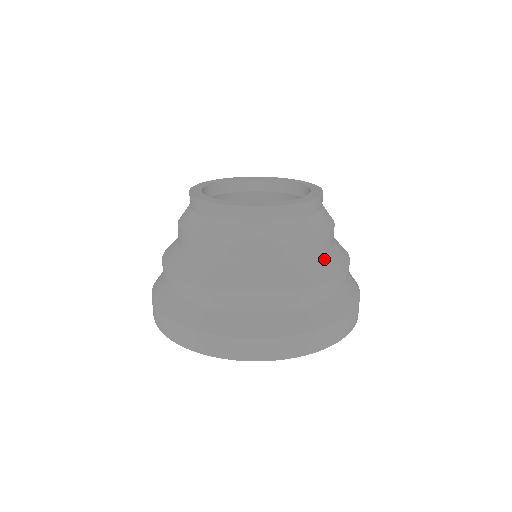
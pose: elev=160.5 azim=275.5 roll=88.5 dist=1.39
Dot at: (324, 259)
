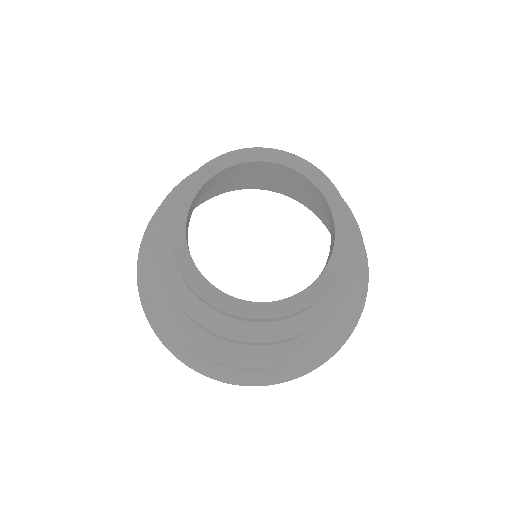
Dot at: (345, 297)
